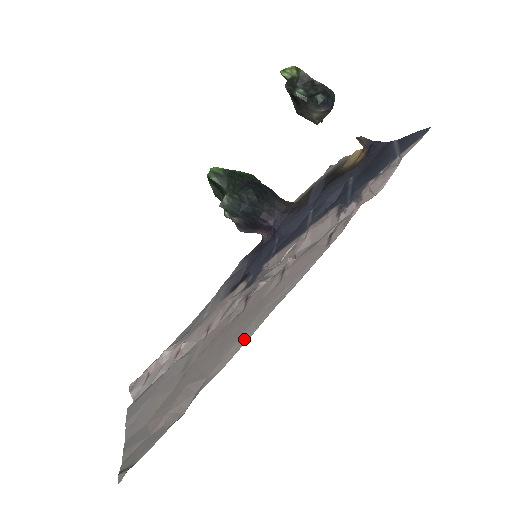
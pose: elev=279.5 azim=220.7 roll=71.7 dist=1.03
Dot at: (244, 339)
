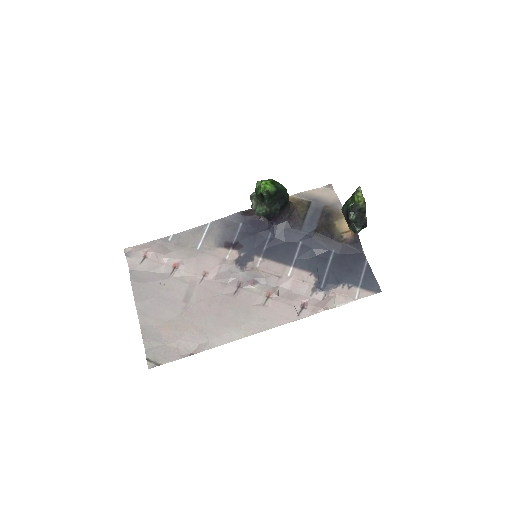
Dot at: (236, 336)
